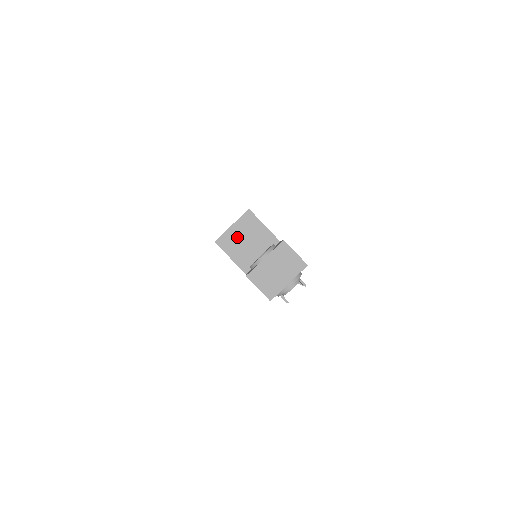
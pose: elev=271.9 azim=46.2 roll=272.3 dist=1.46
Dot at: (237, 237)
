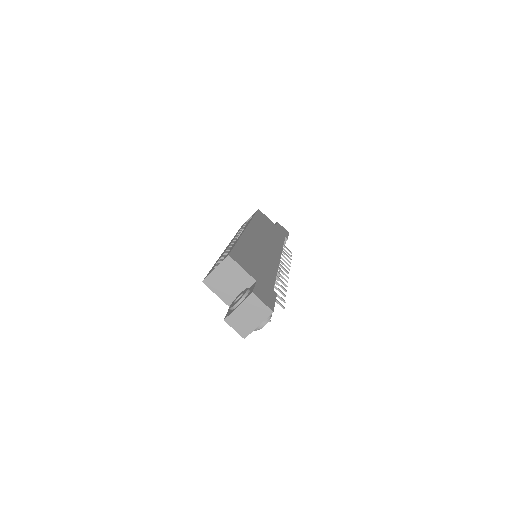
Dot at: (220, 278)
